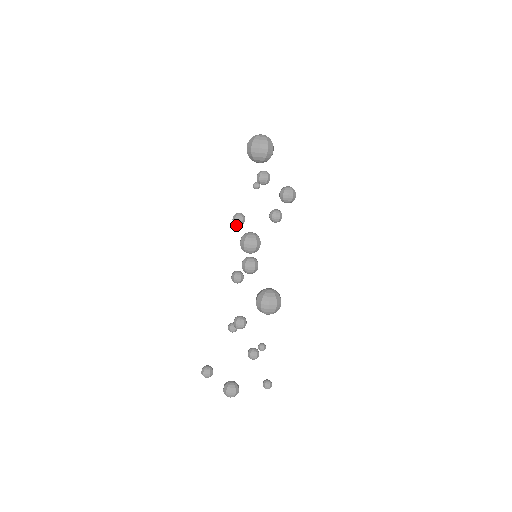
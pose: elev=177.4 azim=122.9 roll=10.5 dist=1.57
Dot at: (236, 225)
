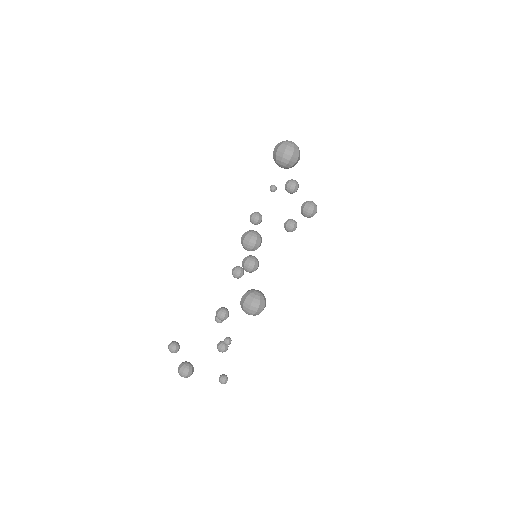
Dot at: (252, 223)
